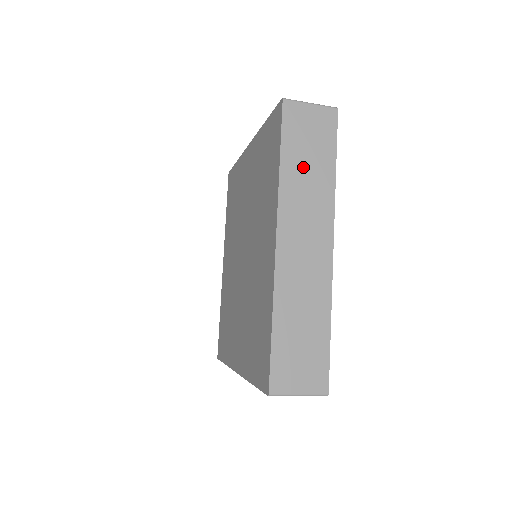
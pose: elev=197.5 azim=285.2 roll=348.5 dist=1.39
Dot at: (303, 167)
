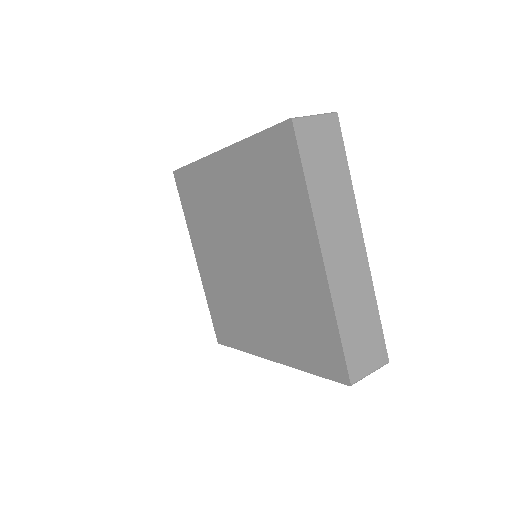
Dot at: occluded
